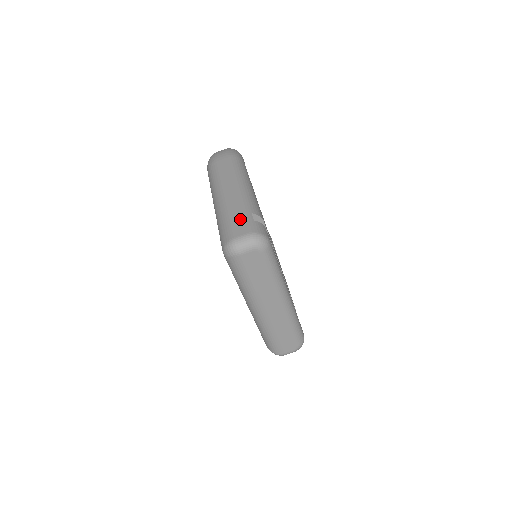
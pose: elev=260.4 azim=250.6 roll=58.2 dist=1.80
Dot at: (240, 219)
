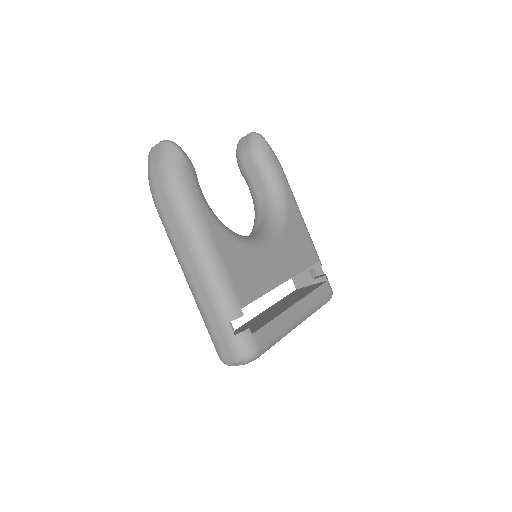
Dot at: (220, 334)
